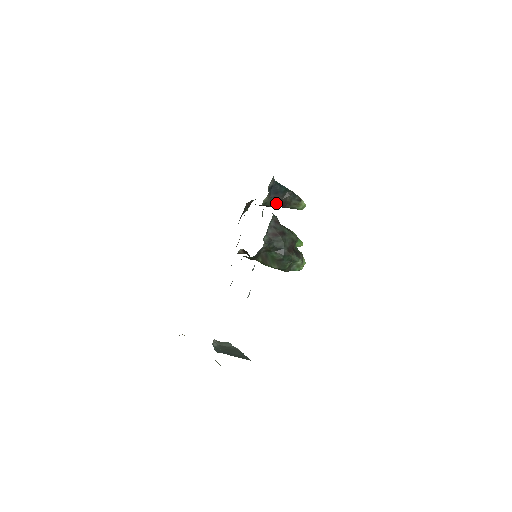
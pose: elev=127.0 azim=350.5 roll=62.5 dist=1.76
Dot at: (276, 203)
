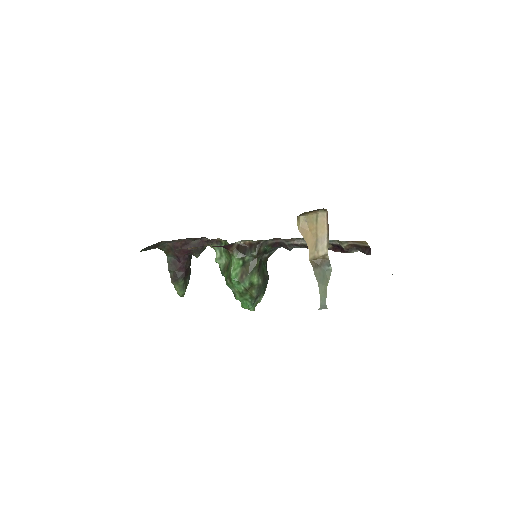
Dot at: (187, 264)
